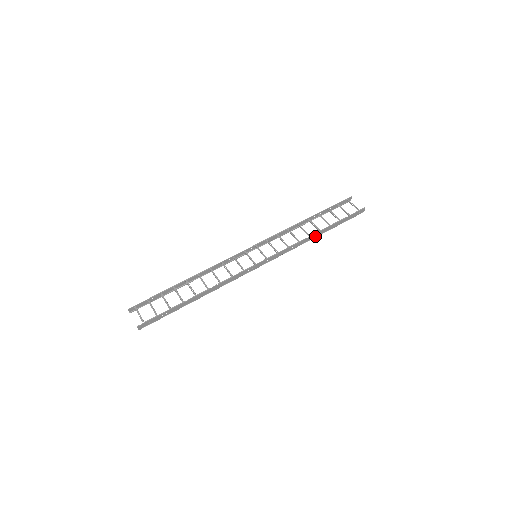
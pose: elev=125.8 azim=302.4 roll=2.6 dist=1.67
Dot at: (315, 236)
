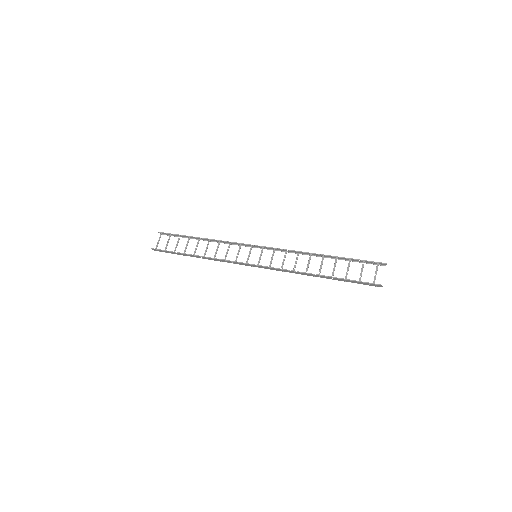
Dot at: (314, 275)
